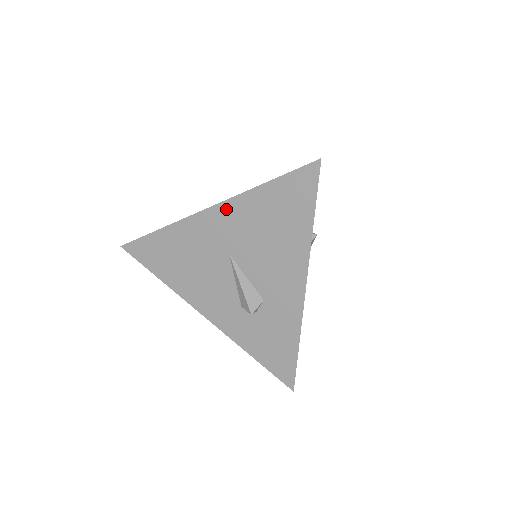
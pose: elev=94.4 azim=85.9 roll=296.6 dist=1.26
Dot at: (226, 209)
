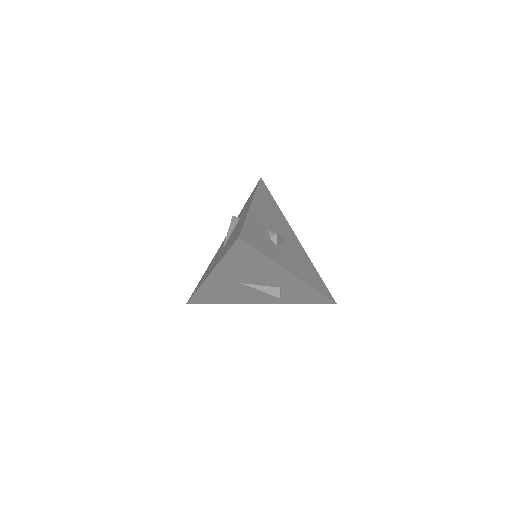
Dot at: (217, 272)
